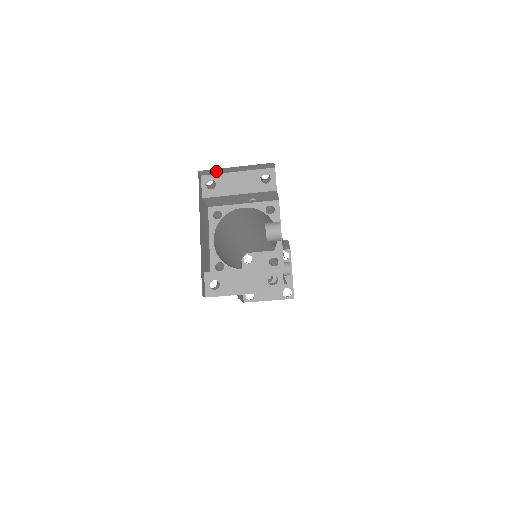
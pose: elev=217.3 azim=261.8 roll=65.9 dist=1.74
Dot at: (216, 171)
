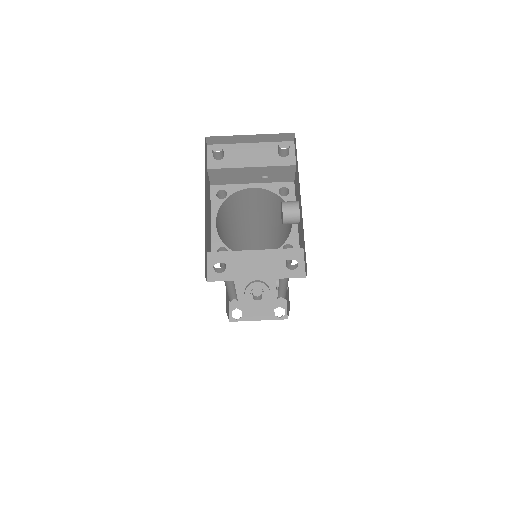
Dot at: (226, 139)
